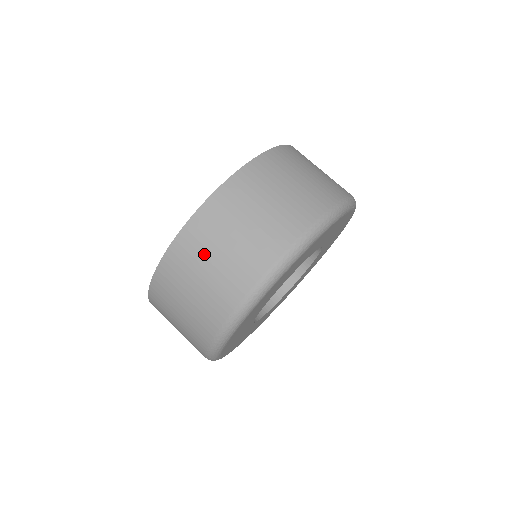
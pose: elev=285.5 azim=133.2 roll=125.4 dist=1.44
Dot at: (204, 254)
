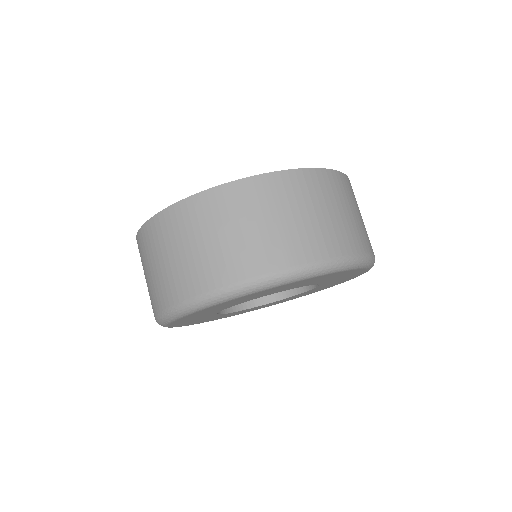
Dot at: (291, 204)
